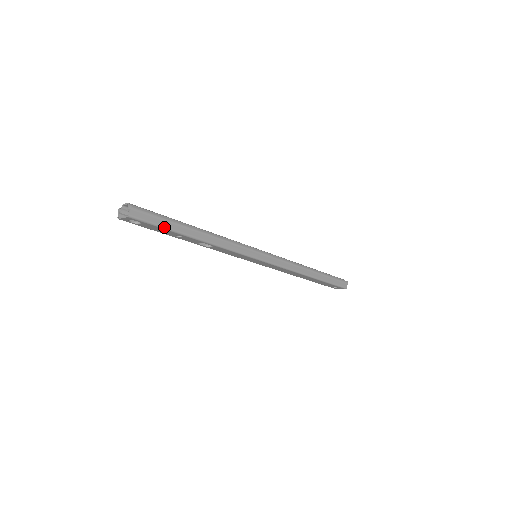
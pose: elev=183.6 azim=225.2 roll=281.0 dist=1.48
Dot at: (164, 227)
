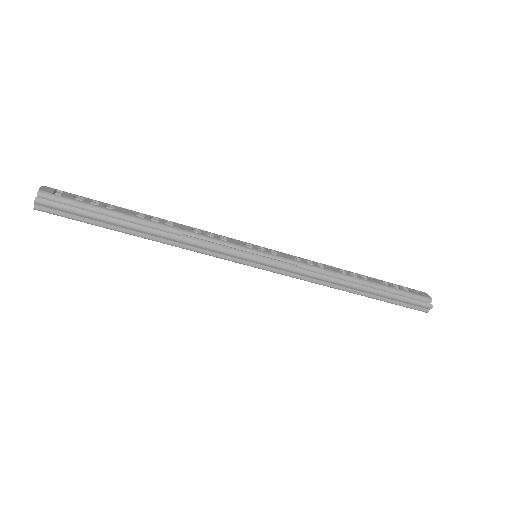
Dot at: (88, 222)
